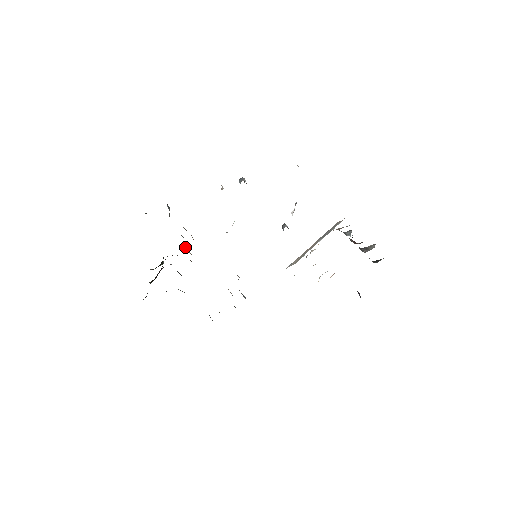
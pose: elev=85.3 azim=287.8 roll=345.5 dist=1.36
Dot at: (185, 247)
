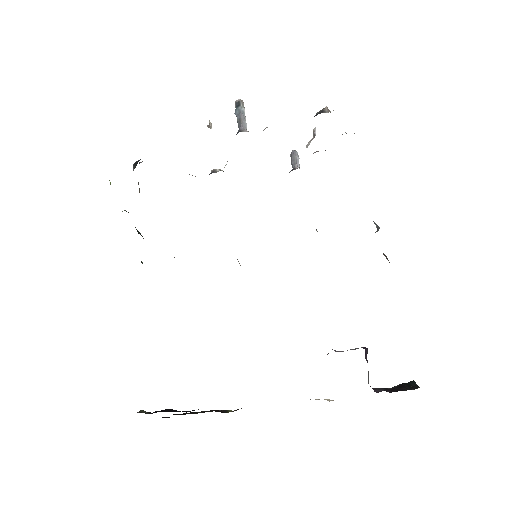
Dot at: occluded
